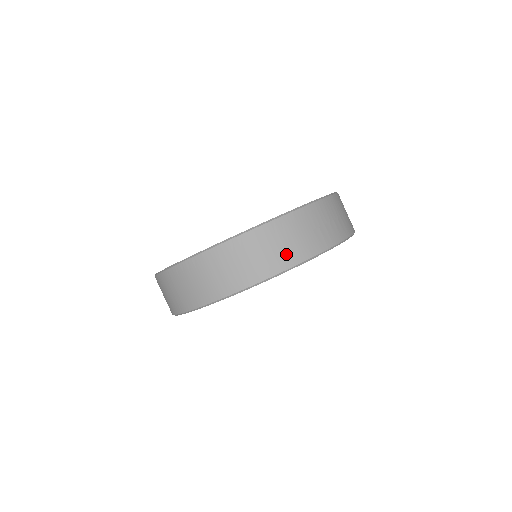
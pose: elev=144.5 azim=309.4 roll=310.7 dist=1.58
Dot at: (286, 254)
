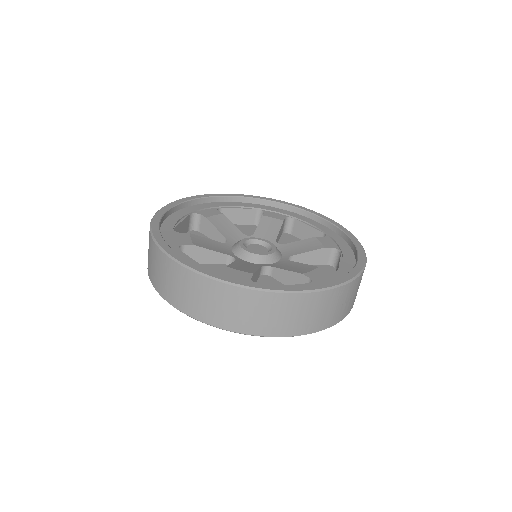
Dot at: (312, 322)
